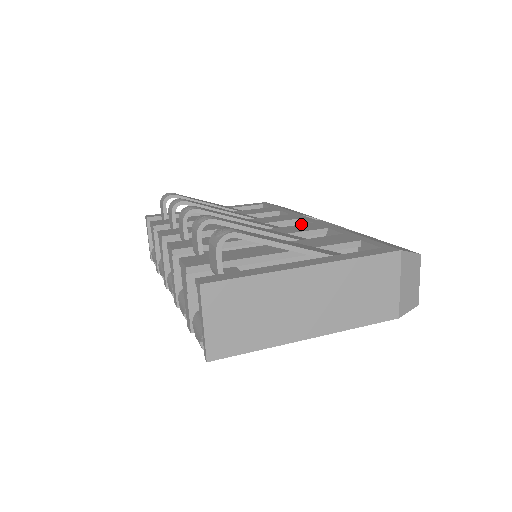
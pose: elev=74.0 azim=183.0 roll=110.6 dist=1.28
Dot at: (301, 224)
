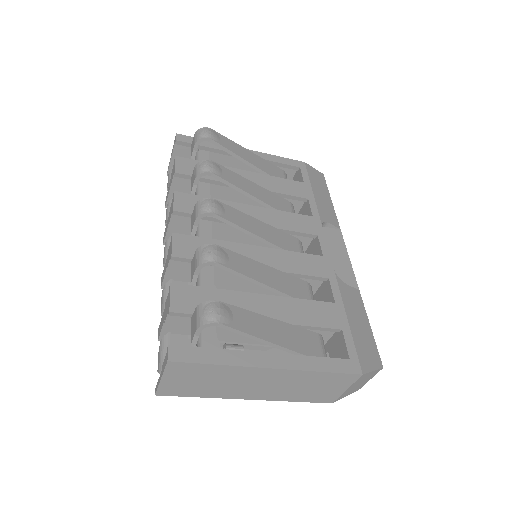
Dot at: occluded
